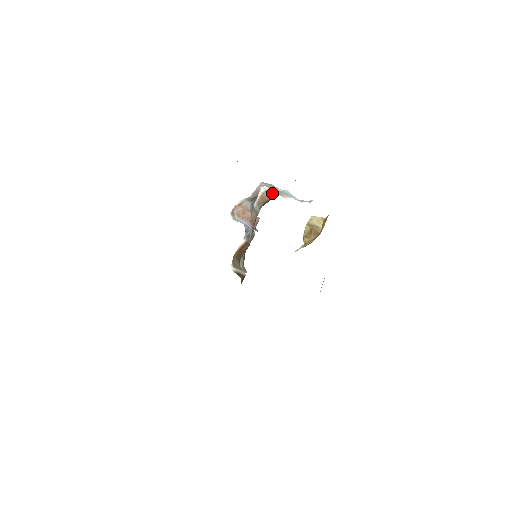
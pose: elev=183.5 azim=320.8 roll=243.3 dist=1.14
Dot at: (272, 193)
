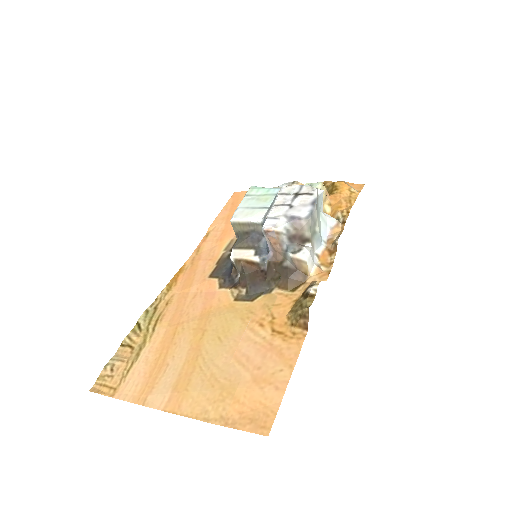
Dot at: (309, 271)
